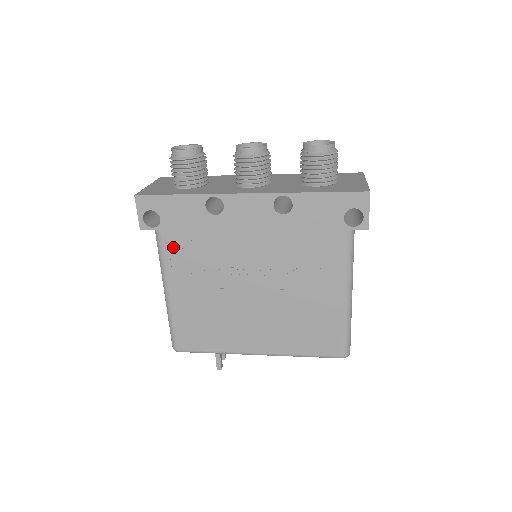
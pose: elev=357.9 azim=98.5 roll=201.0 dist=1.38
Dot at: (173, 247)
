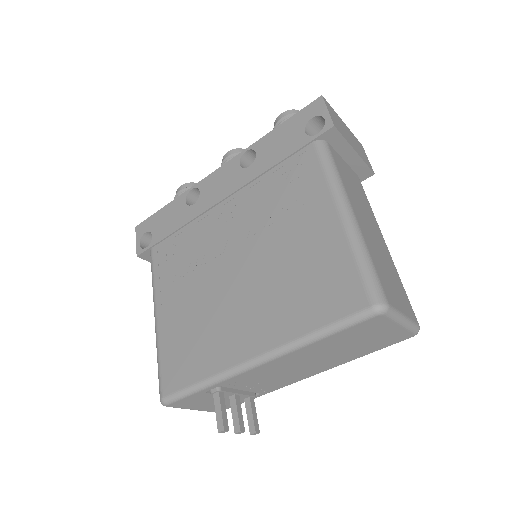
Dot at: (162, 259)
